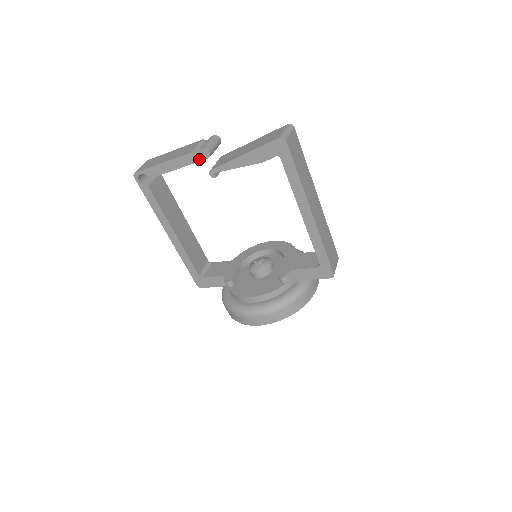
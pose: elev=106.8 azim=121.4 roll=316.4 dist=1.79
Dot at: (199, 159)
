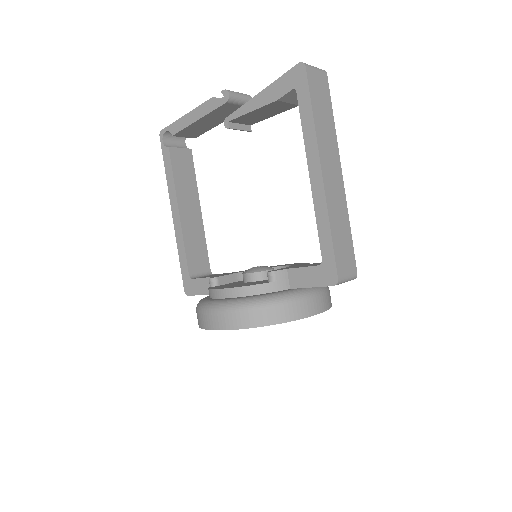
Dot at: (218, 104)
